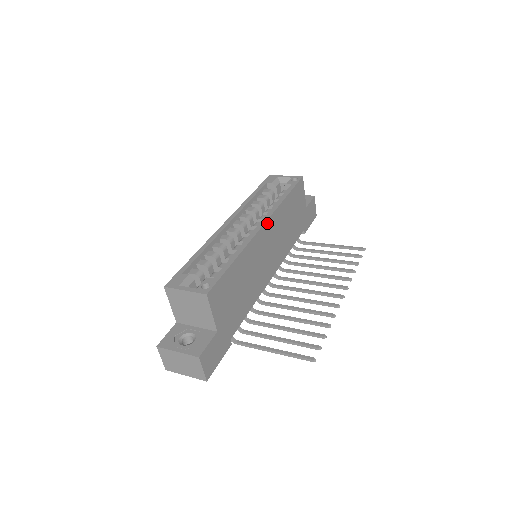
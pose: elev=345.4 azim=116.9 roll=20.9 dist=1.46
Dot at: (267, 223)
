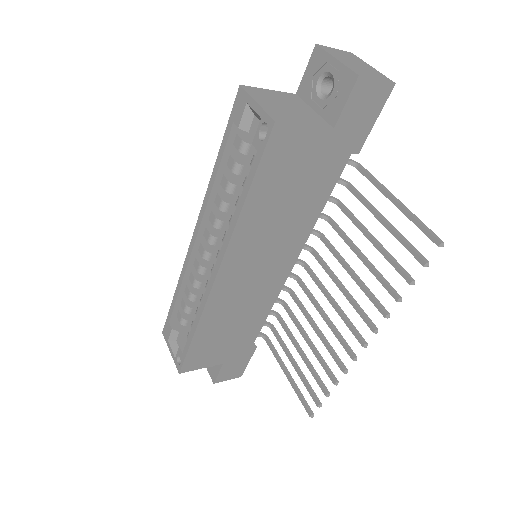
Dot at: (223, 266)
